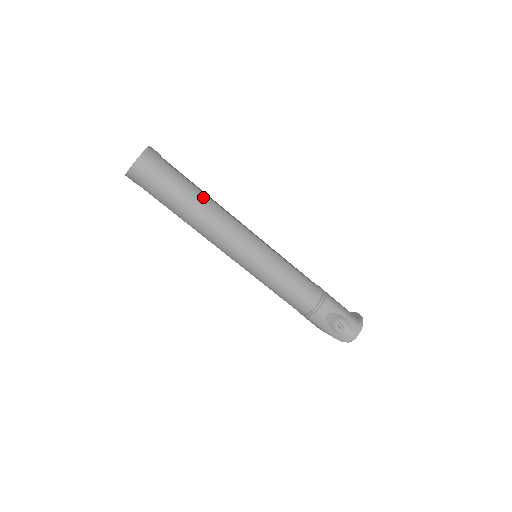
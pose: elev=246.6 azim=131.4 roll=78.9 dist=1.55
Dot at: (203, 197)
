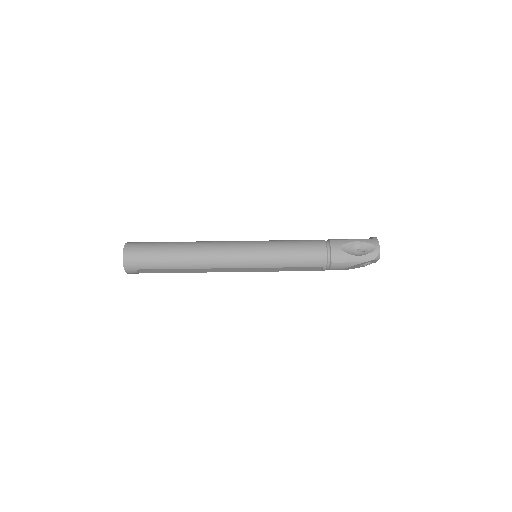
Dot at: (185, 242)
